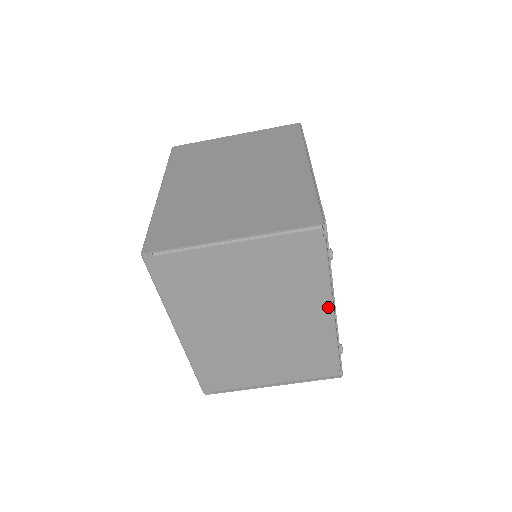
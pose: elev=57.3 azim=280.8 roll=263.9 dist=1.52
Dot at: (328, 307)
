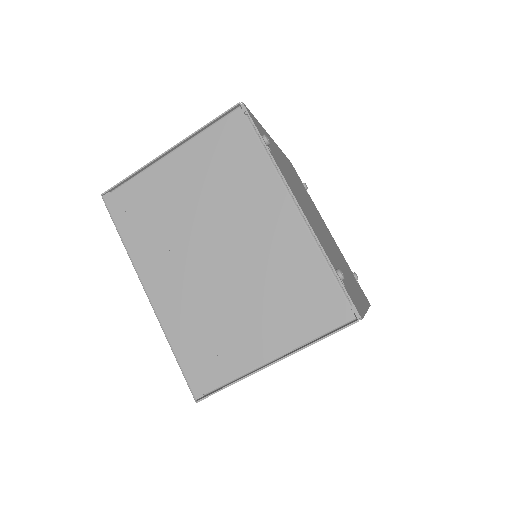
Dot at: (287, 201)
